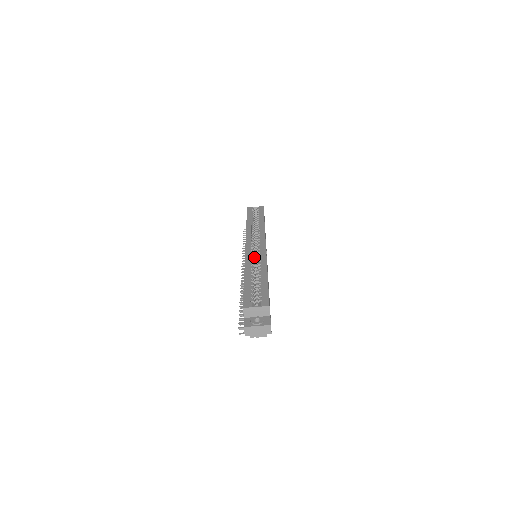
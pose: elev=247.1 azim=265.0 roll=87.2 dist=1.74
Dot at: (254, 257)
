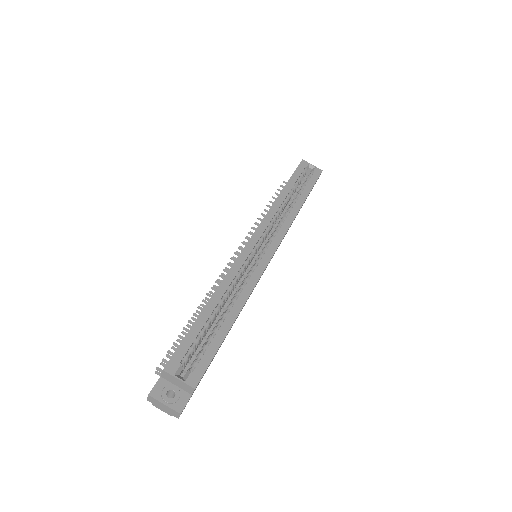
Dot at: (246, 266)
